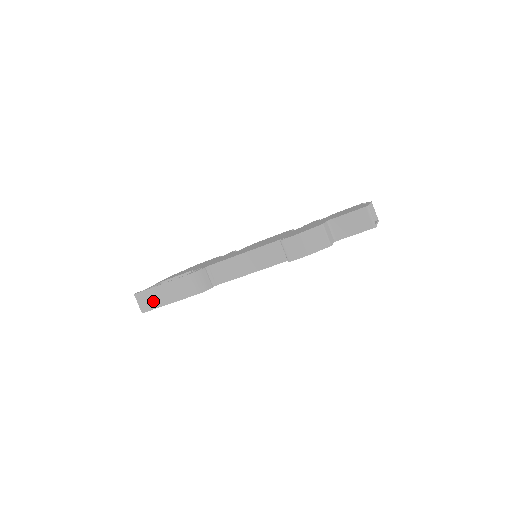
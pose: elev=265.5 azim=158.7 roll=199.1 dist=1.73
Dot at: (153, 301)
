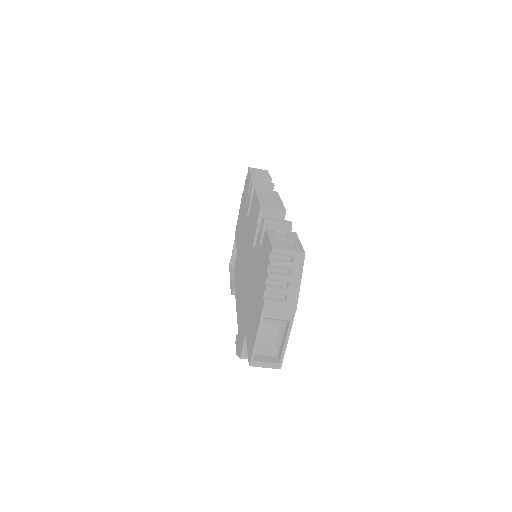
Dot at: occluded
